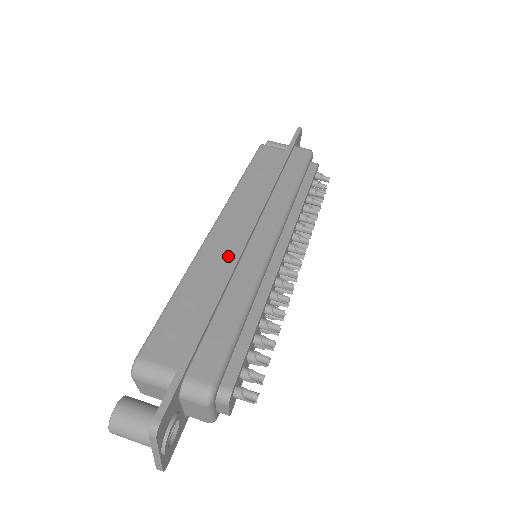
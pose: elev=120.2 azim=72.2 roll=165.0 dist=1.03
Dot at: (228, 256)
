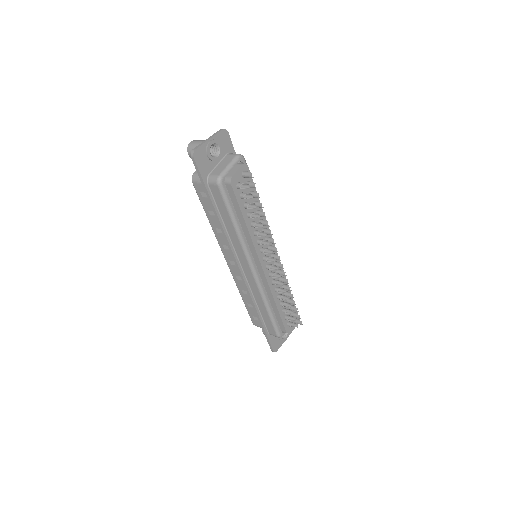
Dot at: occluded
